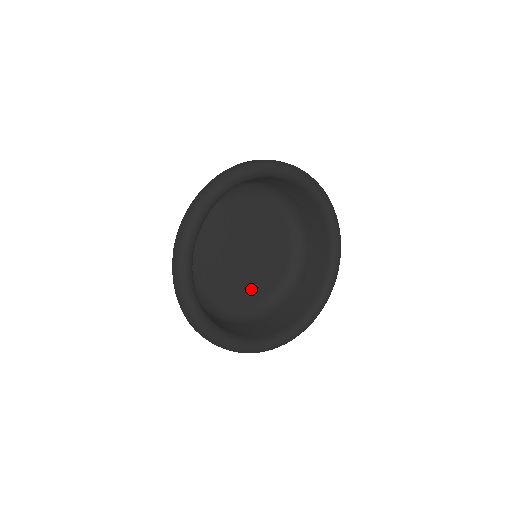
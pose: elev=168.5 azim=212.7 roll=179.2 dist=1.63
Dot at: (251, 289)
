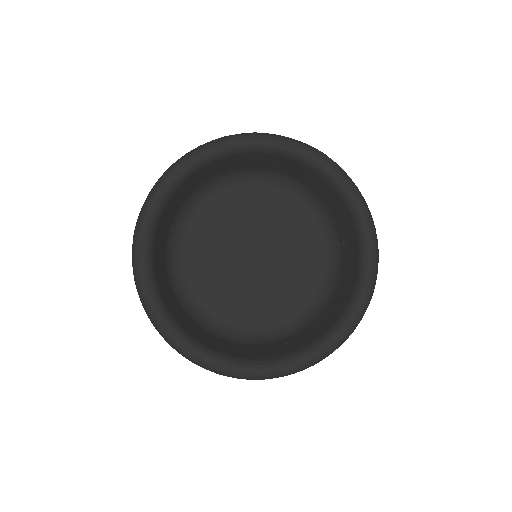
Dot at: (226, 296)
